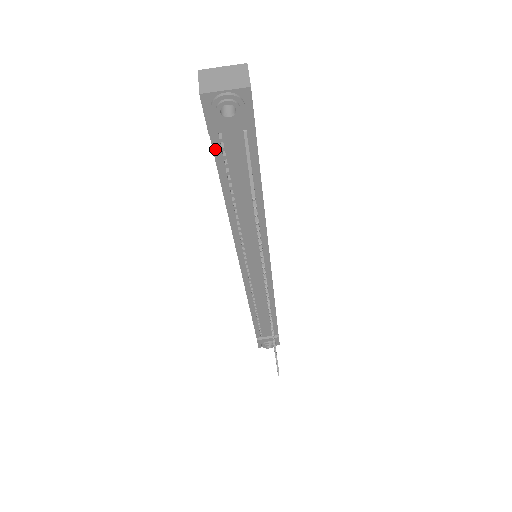
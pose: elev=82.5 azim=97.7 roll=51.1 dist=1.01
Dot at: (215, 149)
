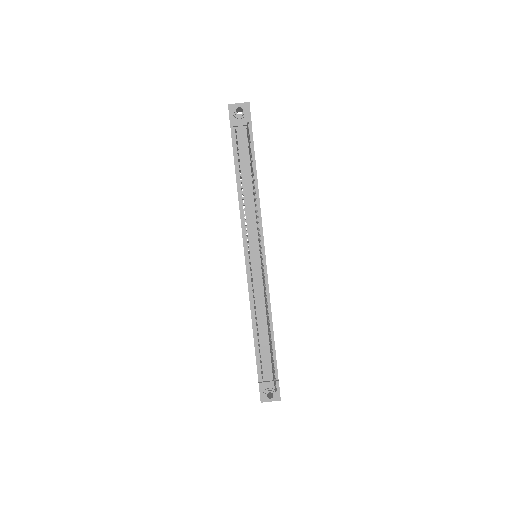
Dot at: (233, 140)
